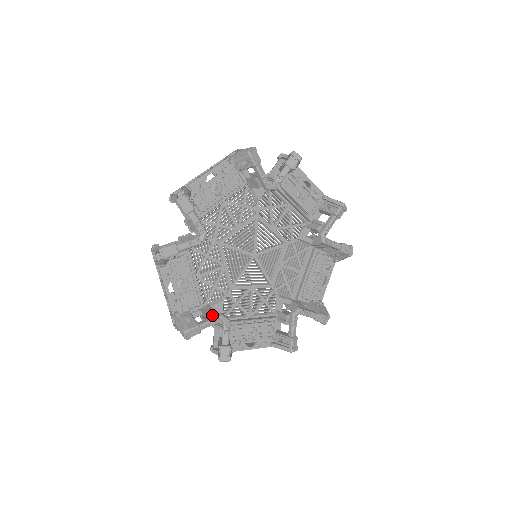
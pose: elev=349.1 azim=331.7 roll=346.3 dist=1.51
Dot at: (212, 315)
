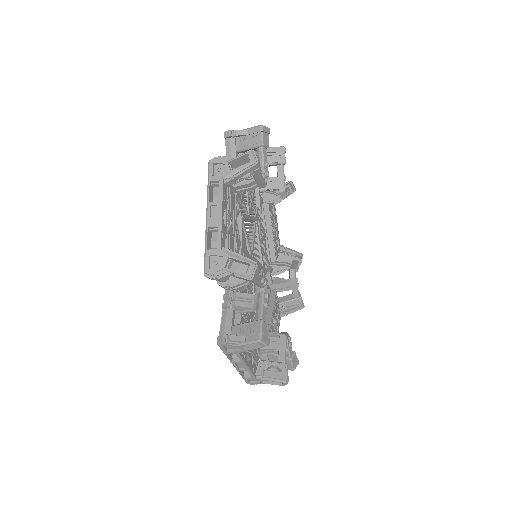
Dot at: occluded
